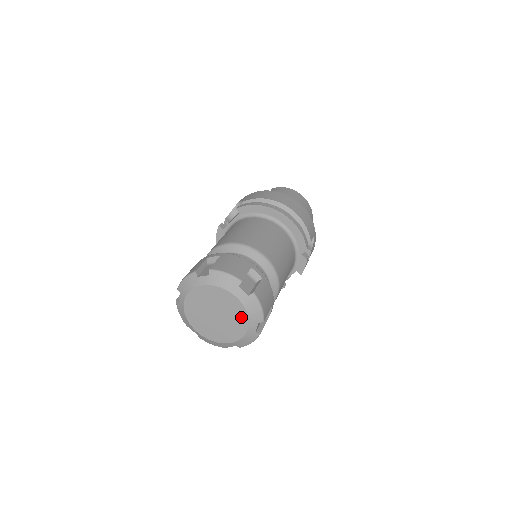
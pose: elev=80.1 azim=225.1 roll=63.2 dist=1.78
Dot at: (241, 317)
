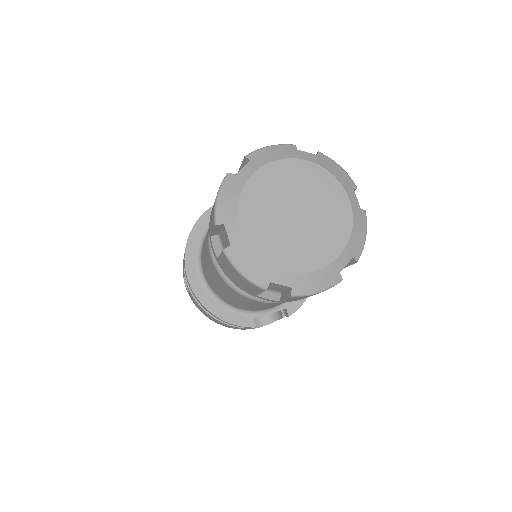
Dot at: (338, 232)
